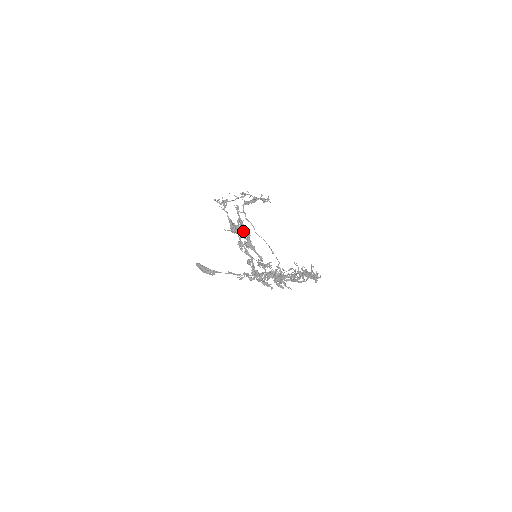
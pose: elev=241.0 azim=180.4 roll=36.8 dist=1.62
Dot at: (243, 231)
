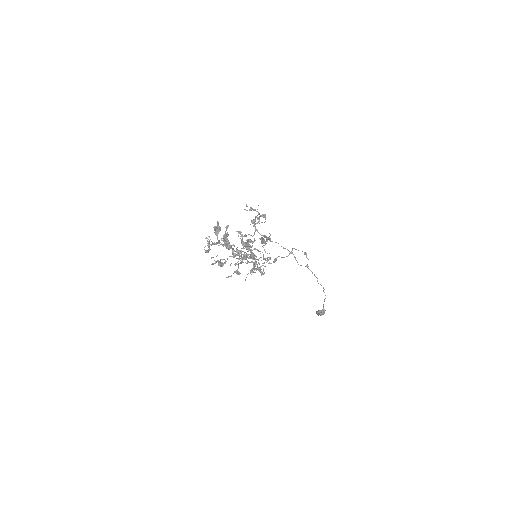
Dot at: occluded
